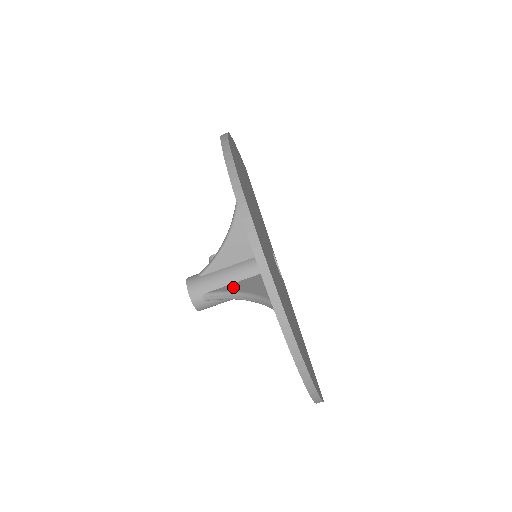
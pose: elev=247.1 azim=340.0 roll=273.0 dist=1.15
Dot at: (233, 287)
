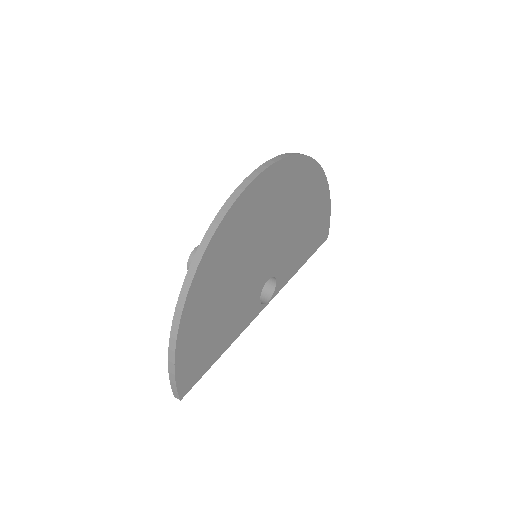
Dot at: occluded
